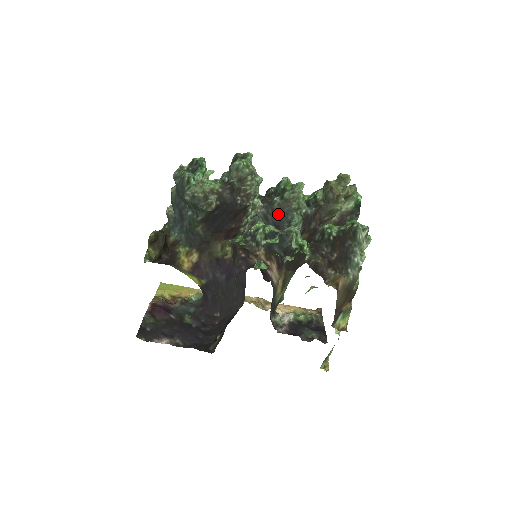
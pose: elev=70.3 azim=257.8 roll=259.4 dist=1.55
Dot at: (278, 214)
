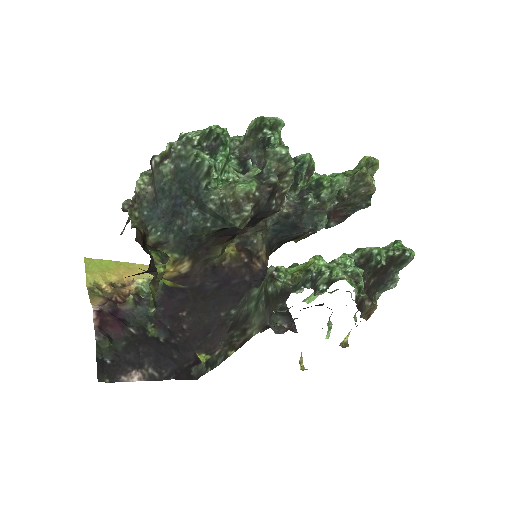
Dot at: occluded
